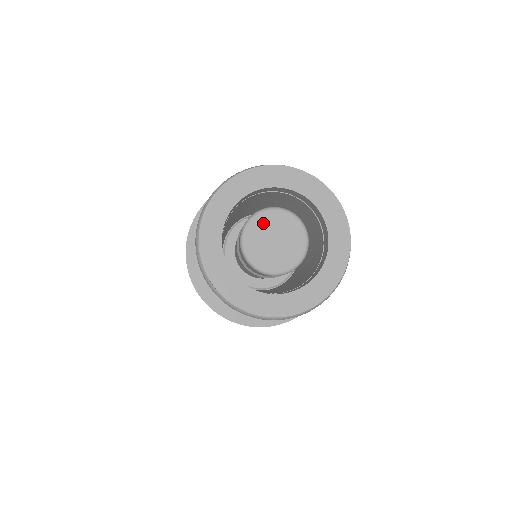
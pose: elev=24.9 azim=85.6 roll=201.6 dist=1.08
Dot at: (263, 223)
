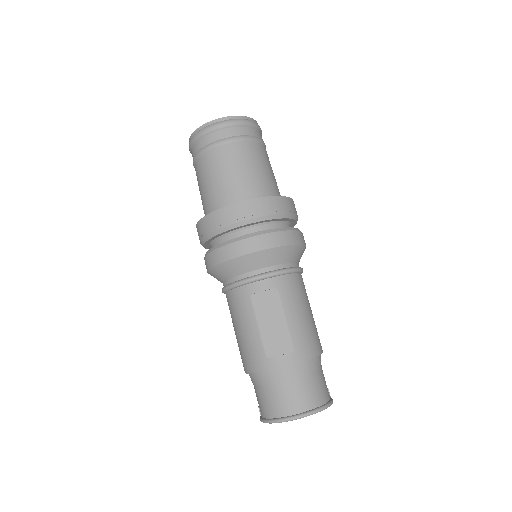
Dot at: occluded
